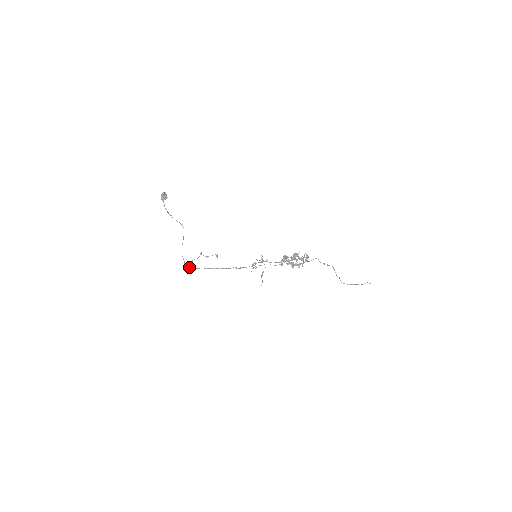
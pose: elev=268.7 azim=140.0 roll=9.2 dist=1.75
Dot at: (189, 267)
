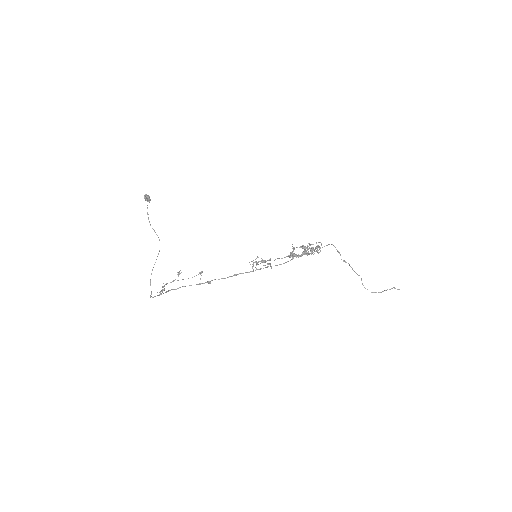
Dot at: occluded
